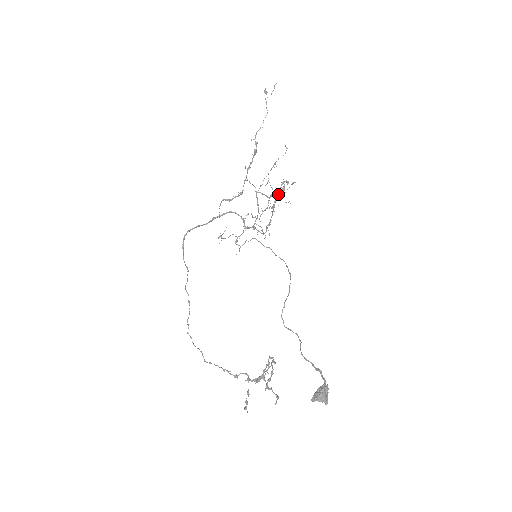
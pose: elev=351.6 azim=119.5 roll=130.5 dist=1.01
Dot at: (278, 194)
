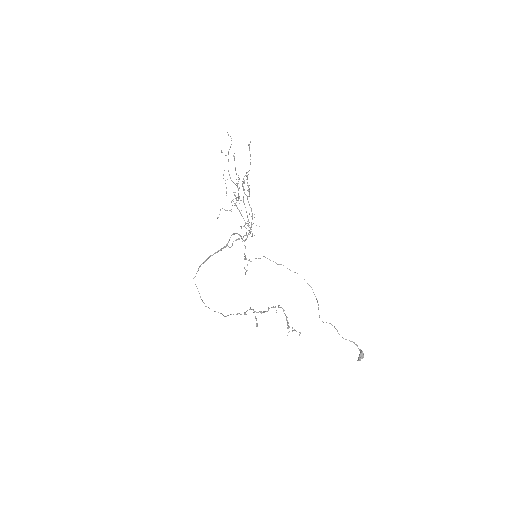
Dot at: occluded
